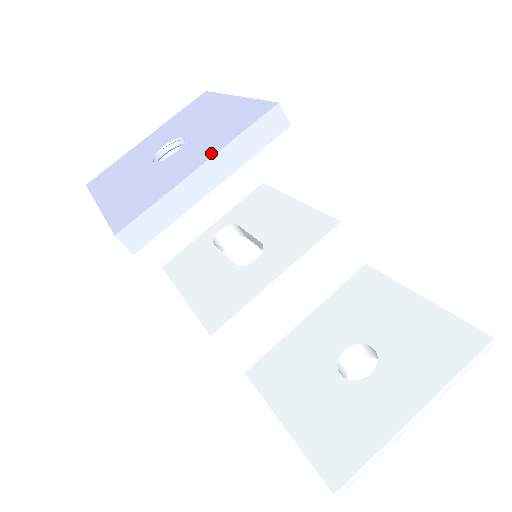
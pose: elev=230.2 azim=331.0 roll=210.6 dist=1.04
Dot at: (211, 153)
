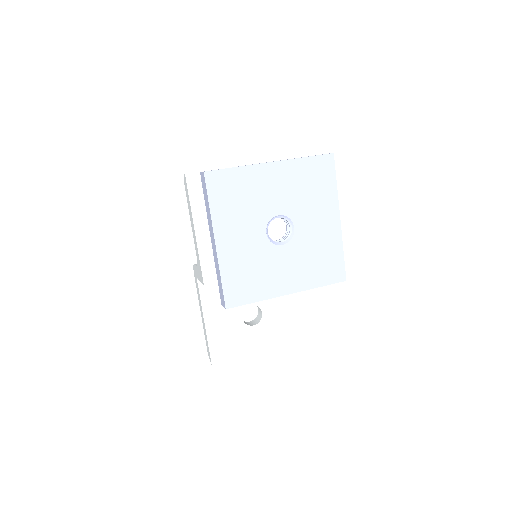
Dot at: (299, 287)
